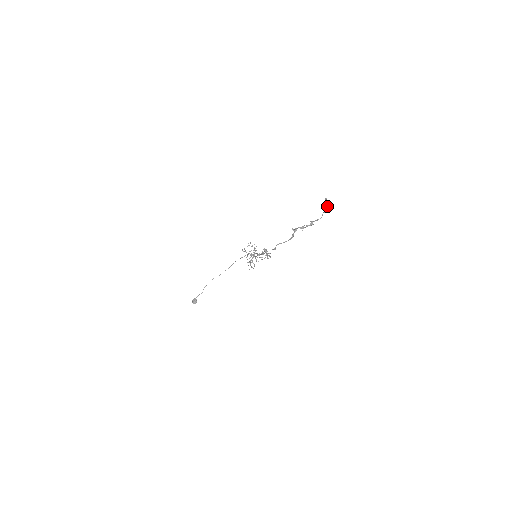
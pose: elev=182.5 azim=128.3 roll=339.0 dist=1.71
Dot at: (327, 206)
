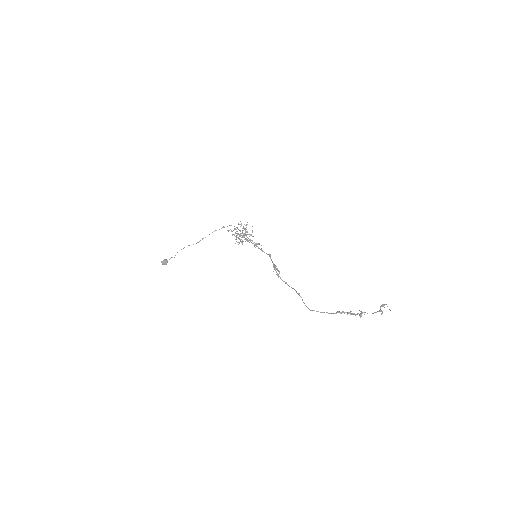
Dot at: (384, 307)
